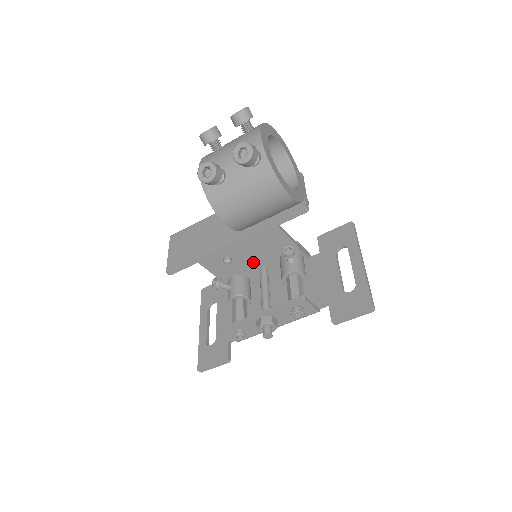
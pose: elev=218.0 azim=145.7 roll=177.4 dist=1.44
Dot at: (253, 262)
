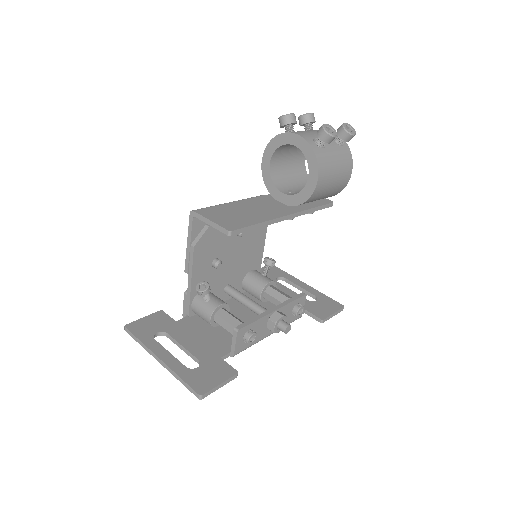
Dot at: (227, 275)
